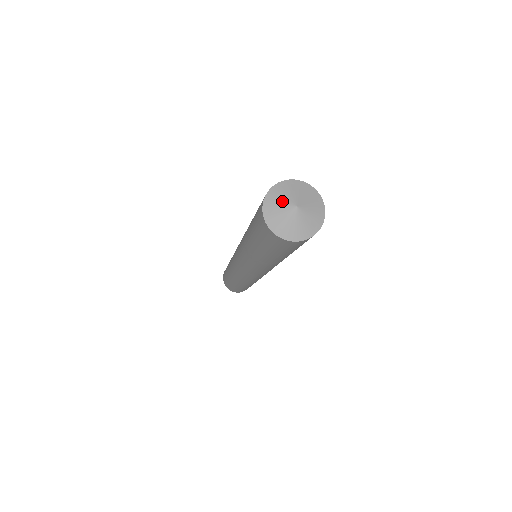
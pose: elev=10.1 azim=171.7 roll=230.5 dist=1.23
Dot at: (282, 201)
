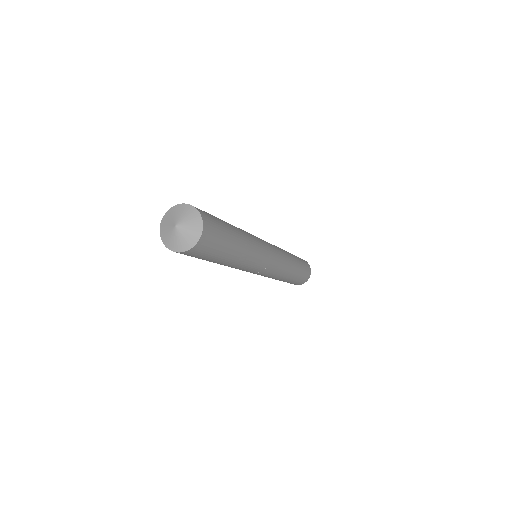
Dot at: (177, 215)
